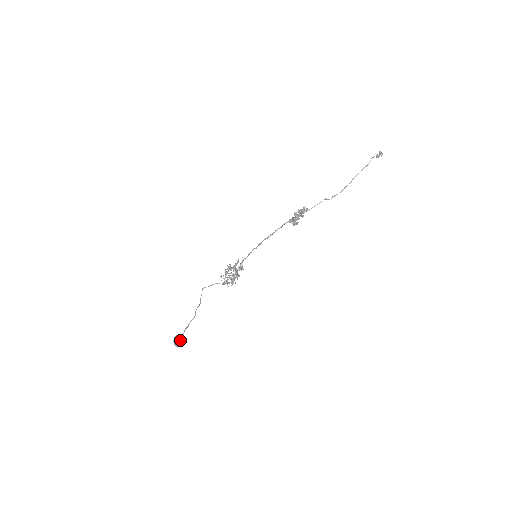
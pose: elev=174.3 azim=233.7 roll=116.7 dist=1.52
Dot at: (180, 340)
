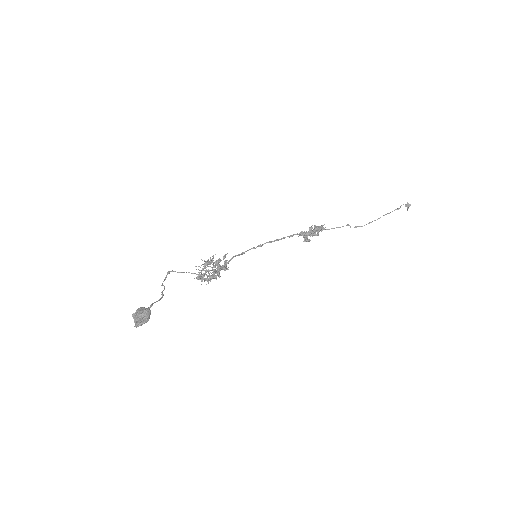
Dot at: (149, 315)
